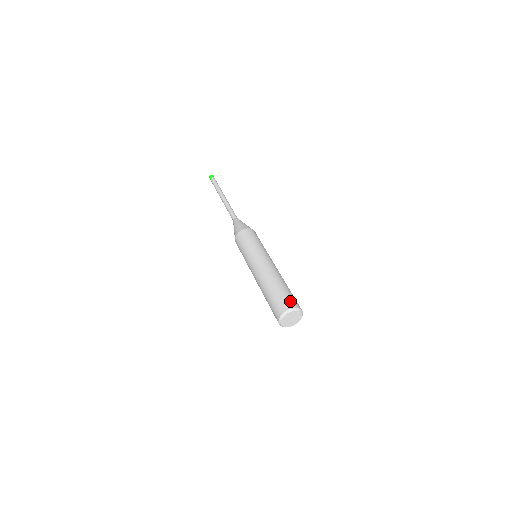
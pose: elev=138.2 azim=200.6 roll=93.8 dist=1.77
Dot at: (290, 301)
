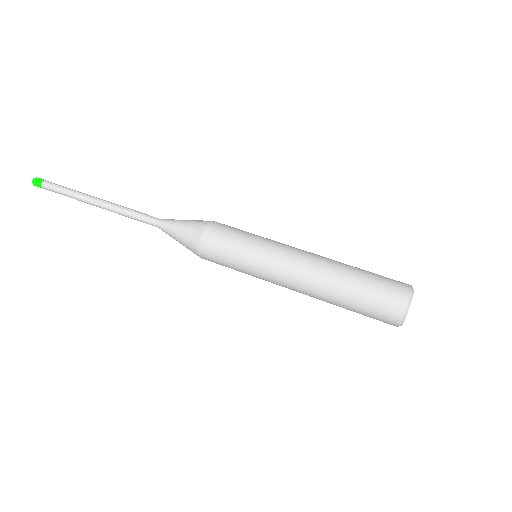
Dot at: (394, 287)
